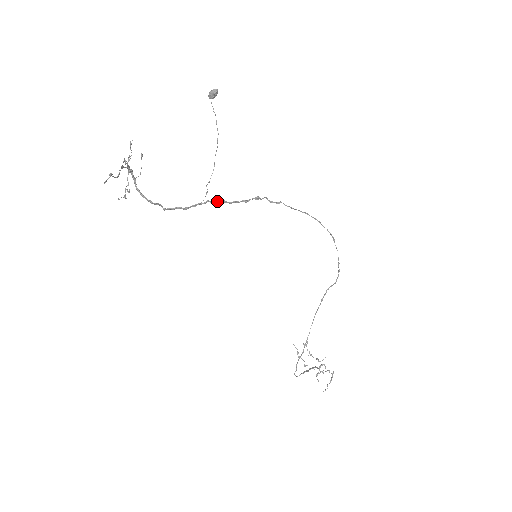
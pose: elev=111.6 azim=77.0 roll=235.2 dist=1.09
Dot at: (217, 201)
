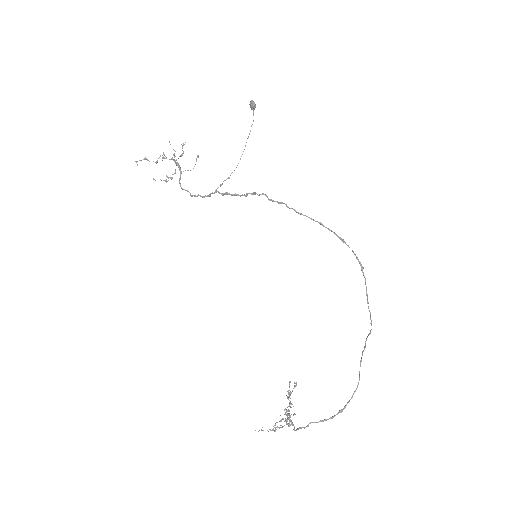
Dot at: (224, 193)
